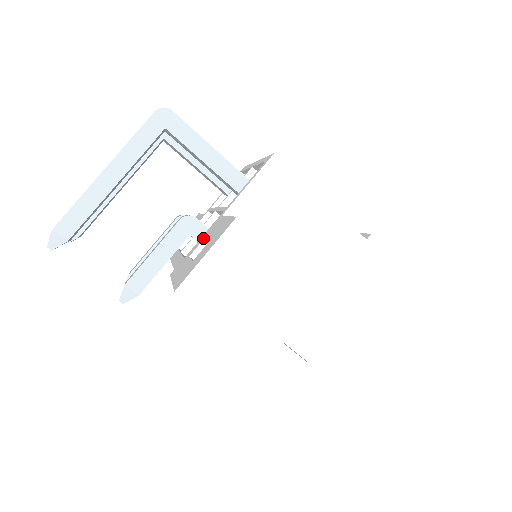
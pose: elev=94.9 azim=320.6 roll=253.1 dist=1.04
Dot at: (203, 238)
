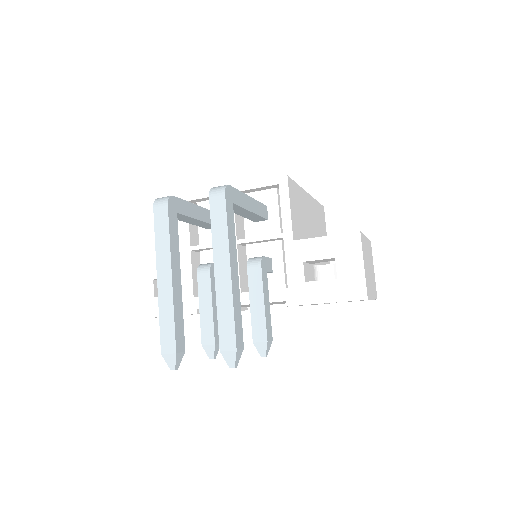
Dot at: (299, 264)
